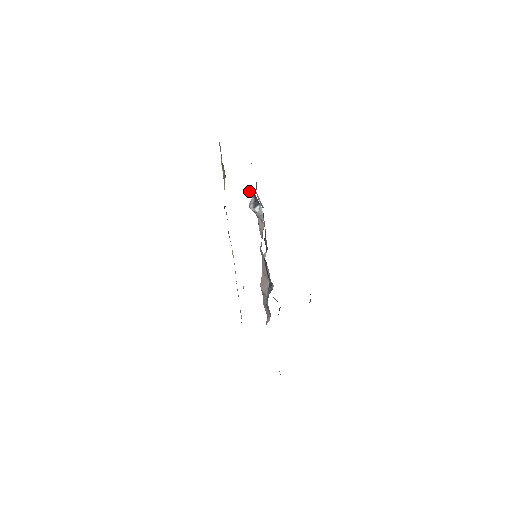
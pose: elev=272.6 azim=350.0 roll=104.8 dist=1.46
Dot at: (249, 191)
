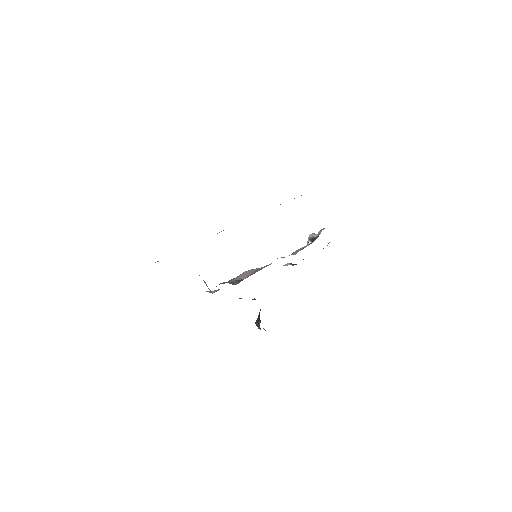
Dot at: (322, 229)
